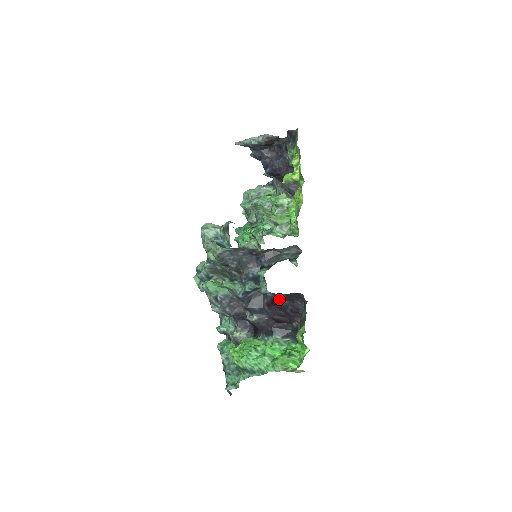
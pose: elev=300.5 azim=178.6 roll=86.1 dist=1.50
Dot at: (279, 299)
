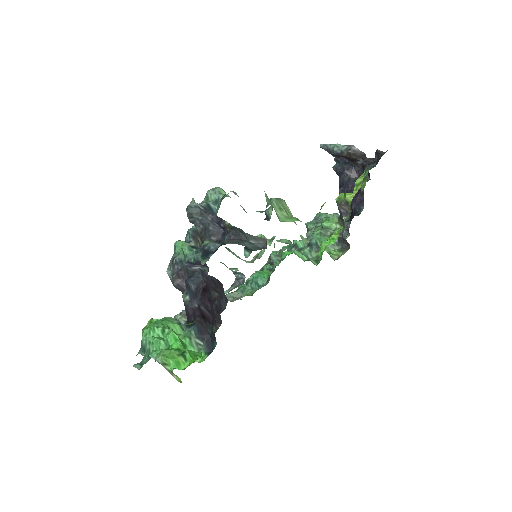
Dot at: (208, 283)
